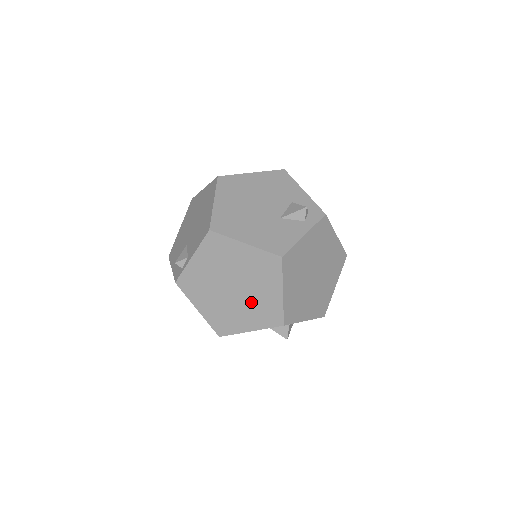
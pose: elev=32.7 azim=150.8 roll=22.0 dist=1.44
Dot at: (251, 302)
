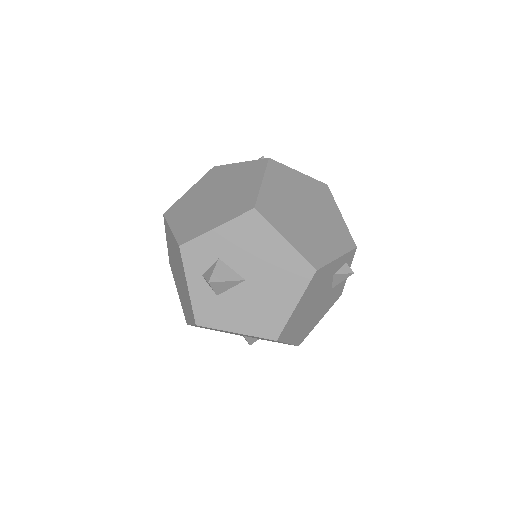
Dot at: occluded
